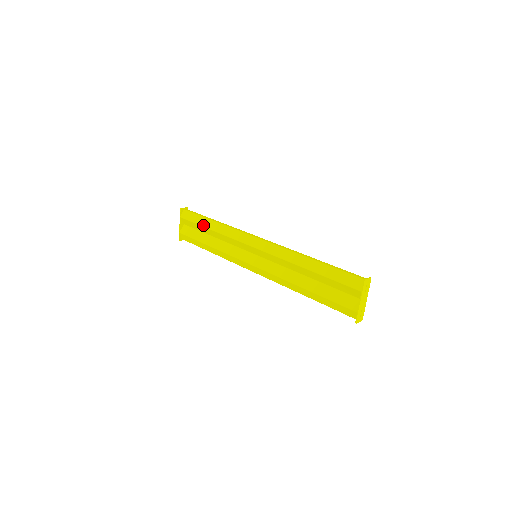
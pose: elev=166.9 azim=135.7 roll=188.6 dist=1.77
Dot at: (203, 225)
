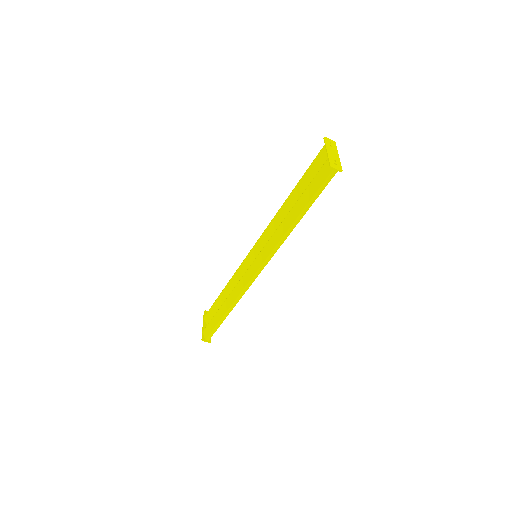
Dot at: (218, 296)
